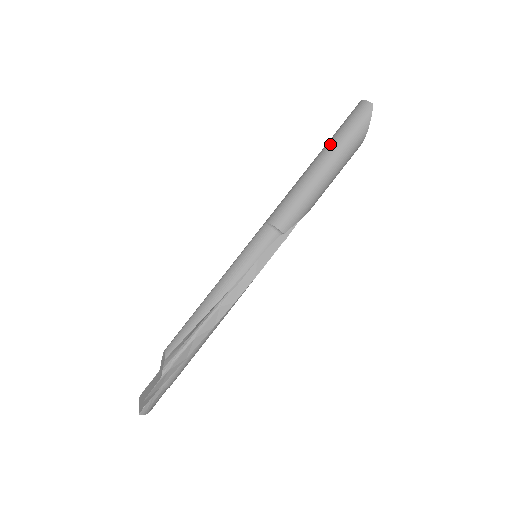
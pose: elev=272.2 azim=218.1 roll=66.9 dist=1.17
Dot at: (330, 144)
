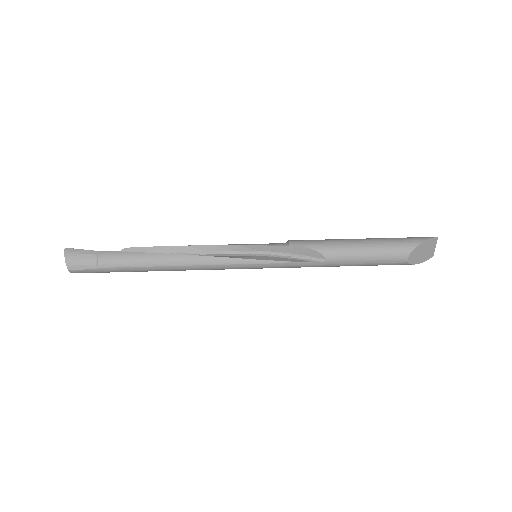
Dot at: occluded
